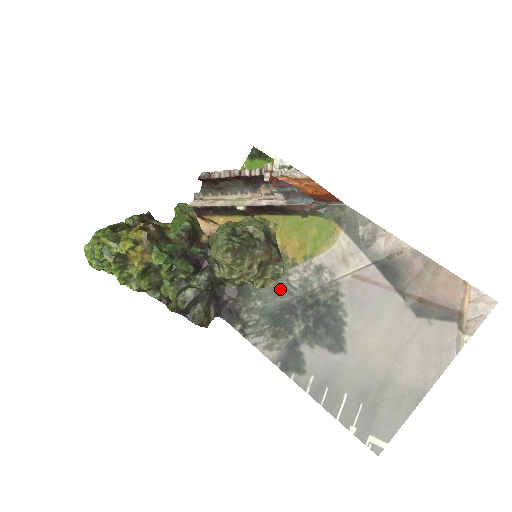
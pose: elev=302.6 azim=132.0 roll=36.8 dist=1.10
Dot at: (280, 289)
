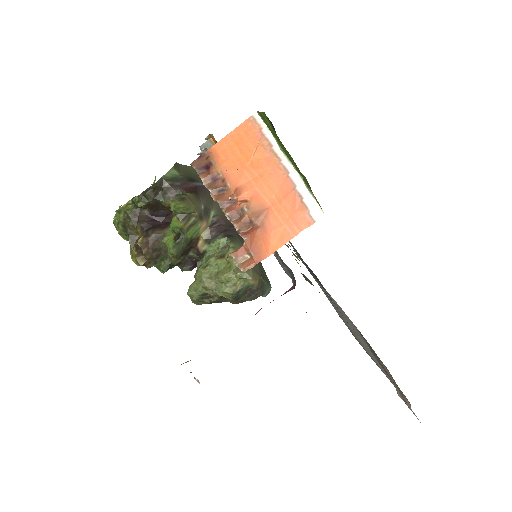
Dot at: (296, 254)
